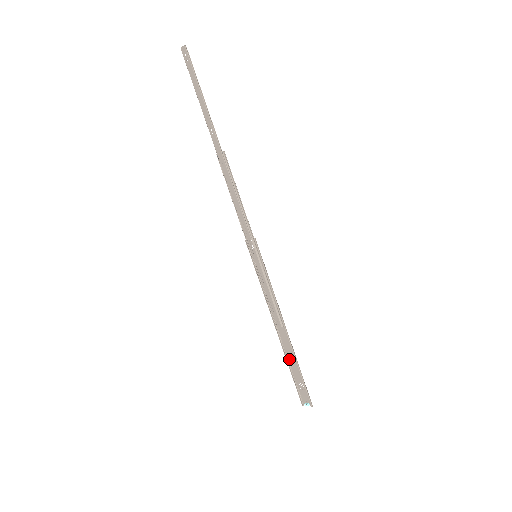
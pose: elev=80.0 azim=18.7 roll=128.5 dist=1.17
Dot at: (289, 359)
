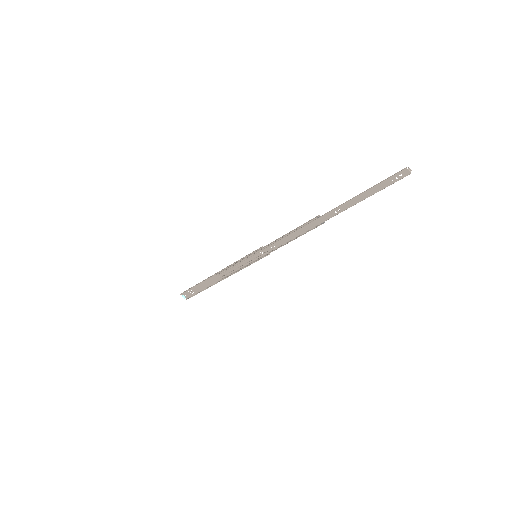
Dot at: (202, 283)
